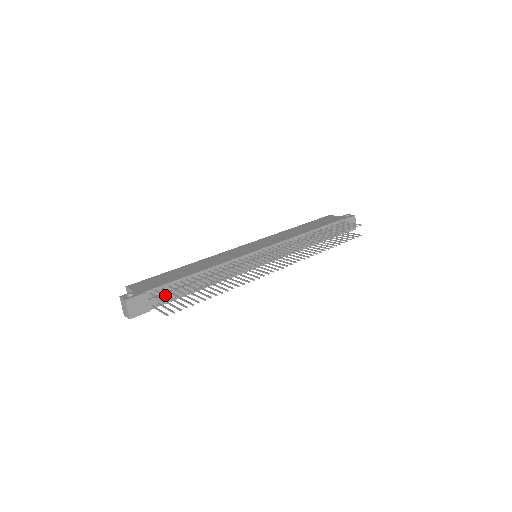
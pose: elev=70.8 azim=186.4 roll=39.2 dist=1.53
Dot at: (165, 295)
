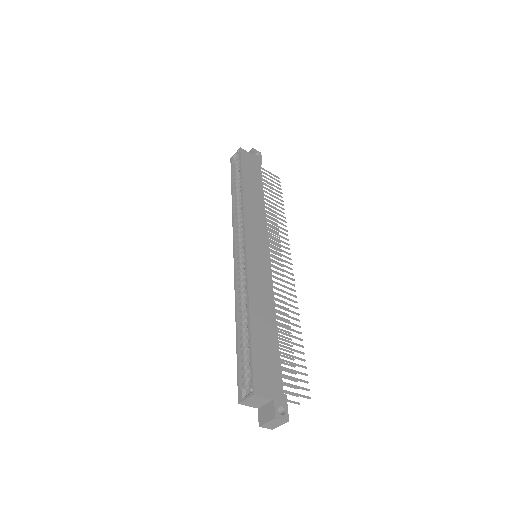
Dot at: (299, 387)
